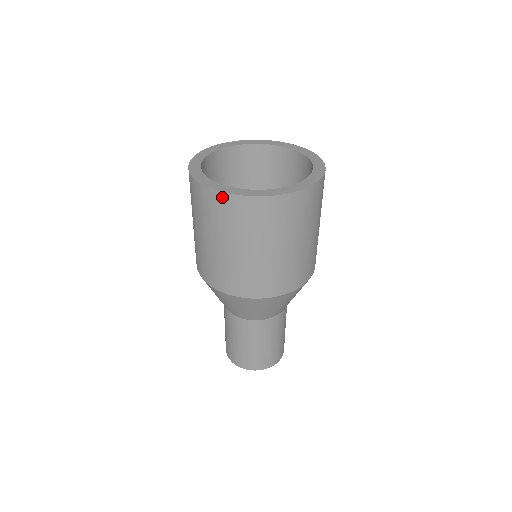
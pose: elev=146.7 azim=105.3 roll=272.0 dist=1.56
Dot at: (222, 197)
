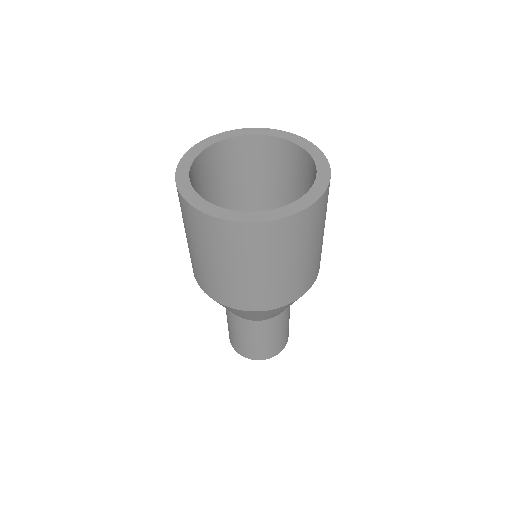
Dot at: (205, 218)
